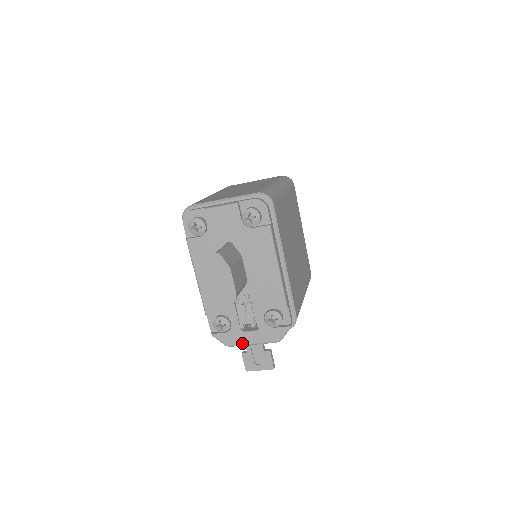
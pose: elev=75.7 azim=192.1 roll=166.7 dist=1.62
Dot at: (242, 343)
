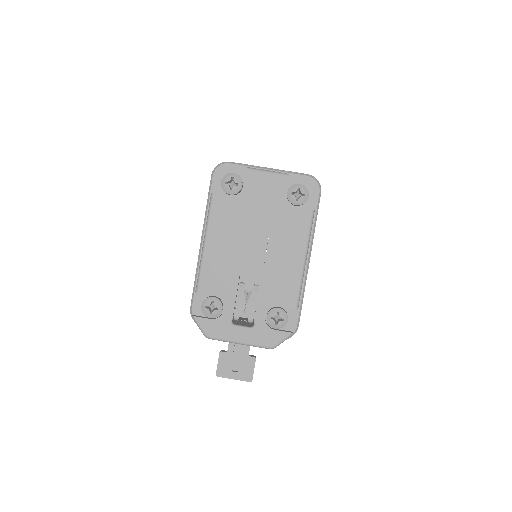
Dot at: (227, 338)
